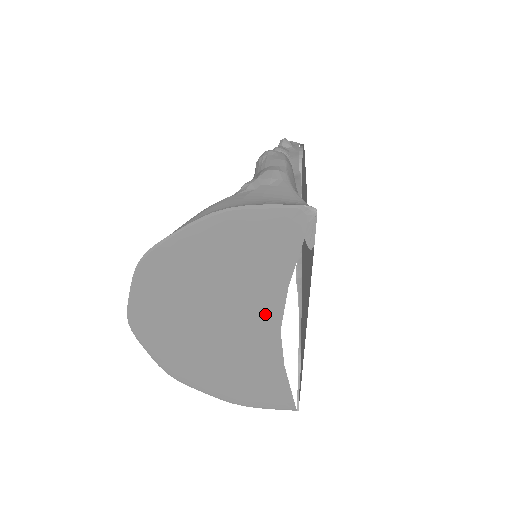
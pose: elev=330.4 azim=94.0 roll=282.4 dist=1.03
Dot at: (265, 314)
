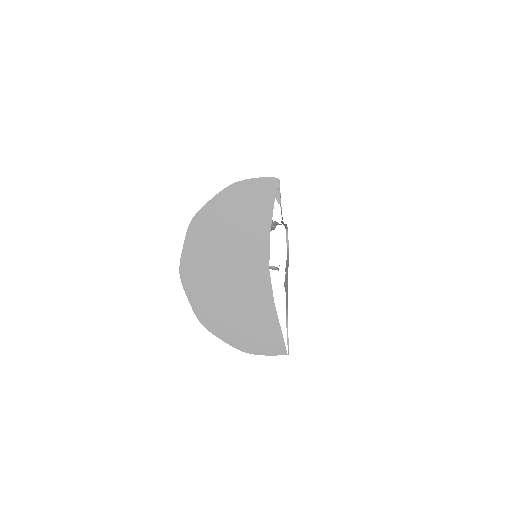
Dot at: (259, 256)
